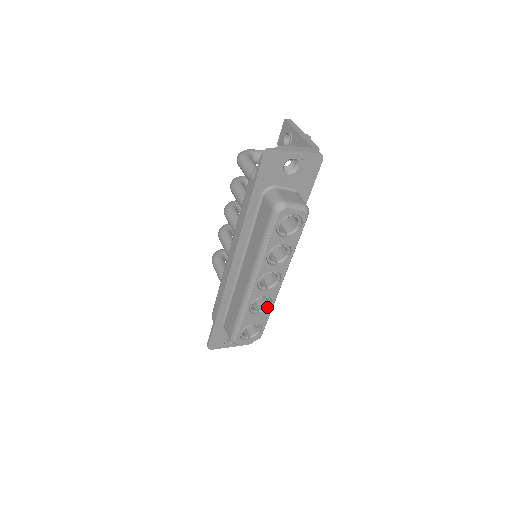
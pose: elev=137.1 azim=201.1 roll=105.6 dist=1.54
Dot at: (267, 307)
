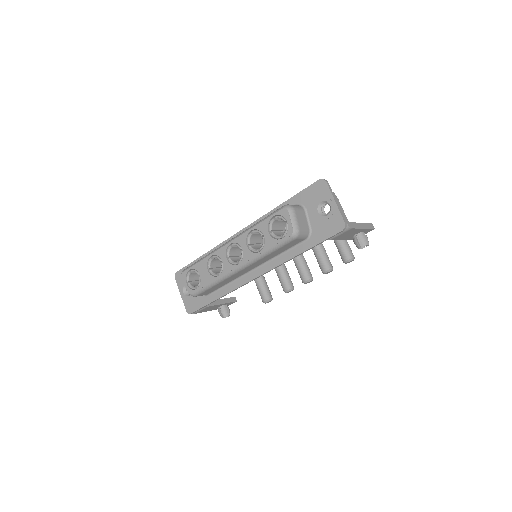
Dot at: (216, 274)
